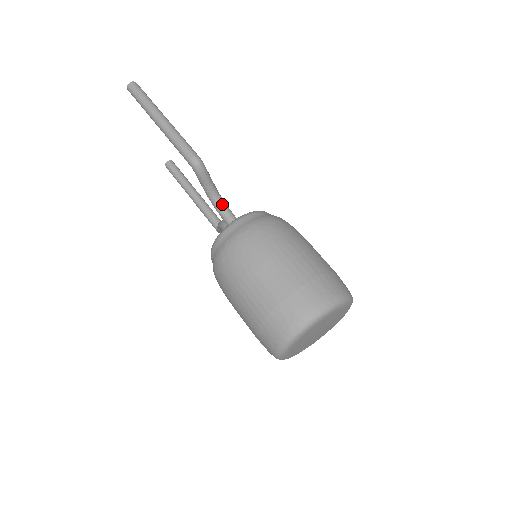
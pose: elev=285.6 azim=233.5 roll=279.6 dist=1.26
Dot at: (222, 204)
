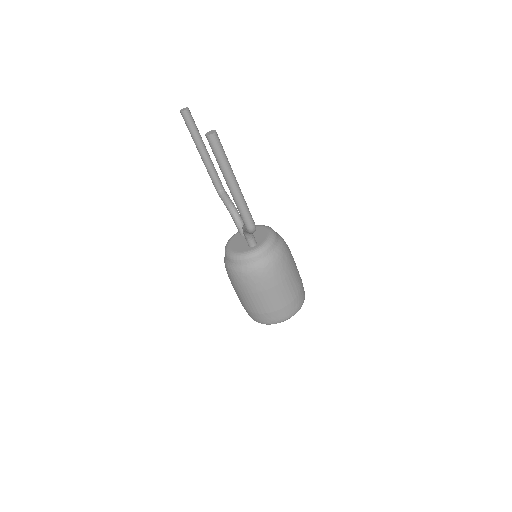
Dot at: (250, 234)
